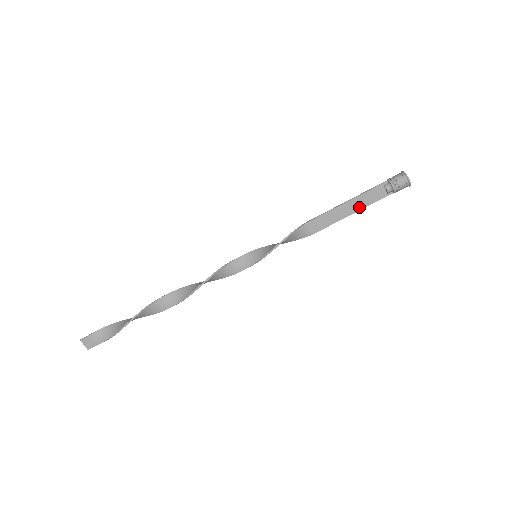
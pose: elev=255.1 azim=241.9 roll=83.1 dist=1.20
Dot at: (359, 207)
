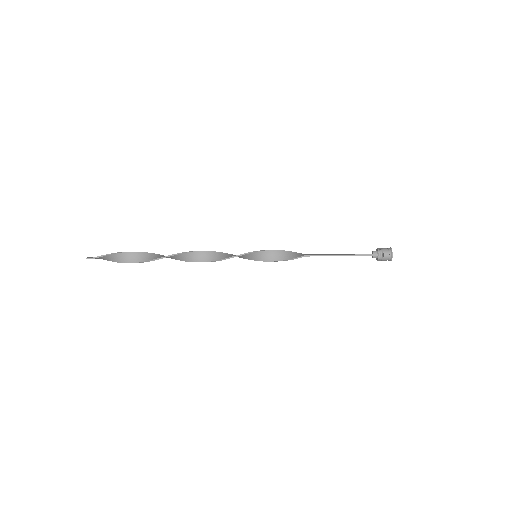
Dot at: occluded
